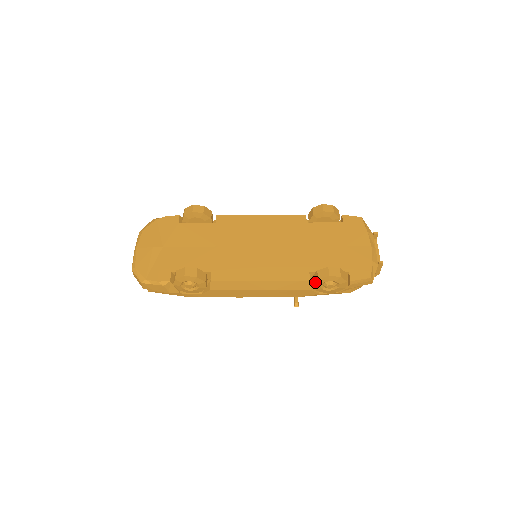
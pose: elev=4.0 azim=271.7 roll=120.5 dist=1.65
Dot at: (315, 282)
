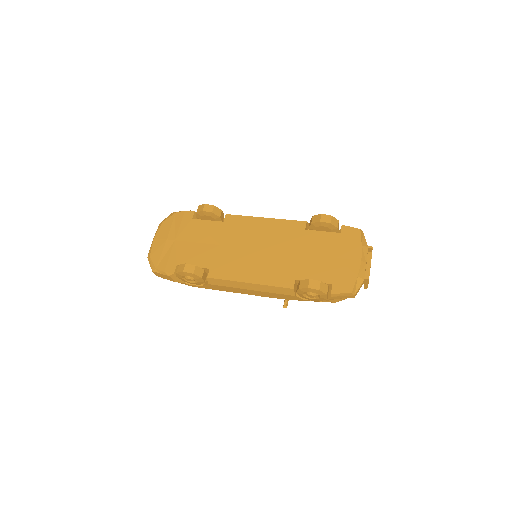
Dot at: (297, 291)
